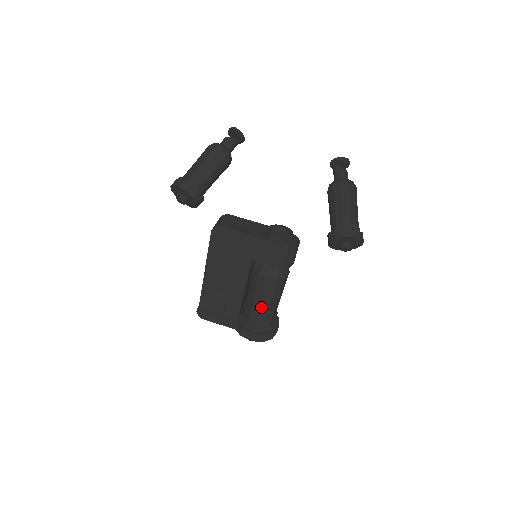
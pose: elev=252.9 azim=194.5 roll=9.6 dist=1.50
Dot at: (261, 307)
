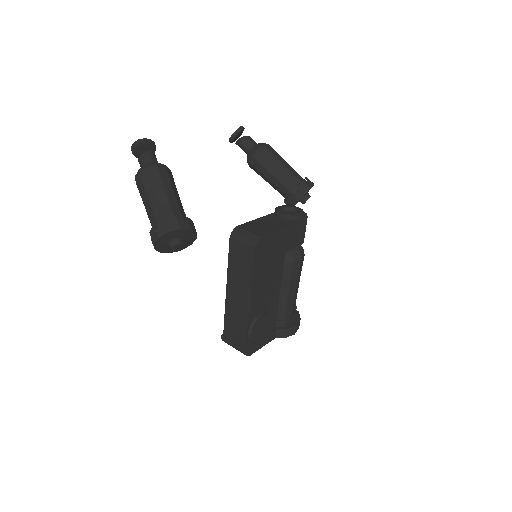
Dot at: (295, 295)
